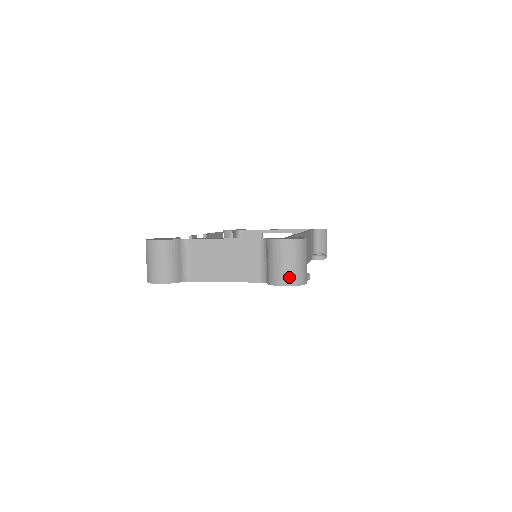
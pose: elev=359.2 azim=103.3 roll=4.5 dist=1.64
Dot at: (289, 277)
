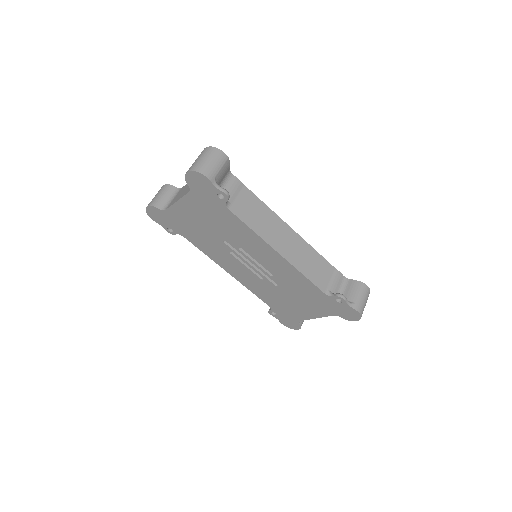
Dot at: (193, 166)
